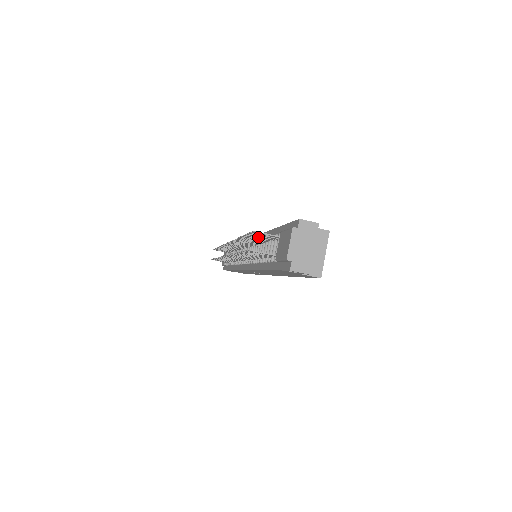
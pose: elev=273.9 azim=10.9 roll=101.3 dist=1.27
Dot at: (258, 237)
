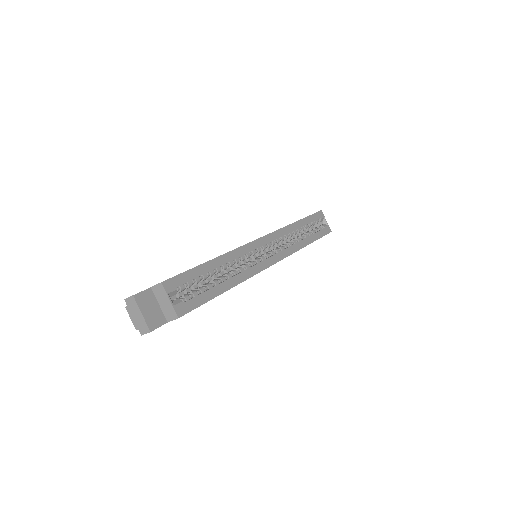
Dot at: occluded
